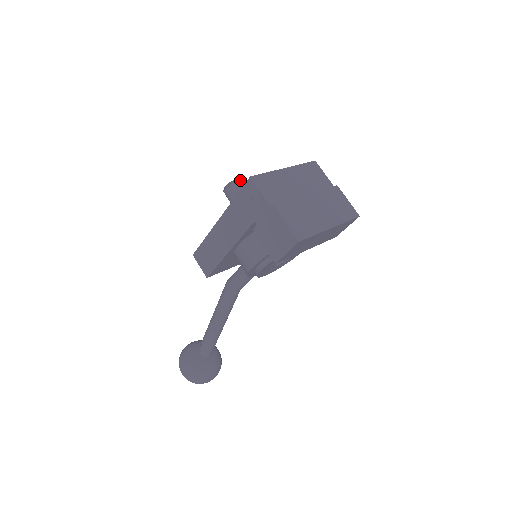
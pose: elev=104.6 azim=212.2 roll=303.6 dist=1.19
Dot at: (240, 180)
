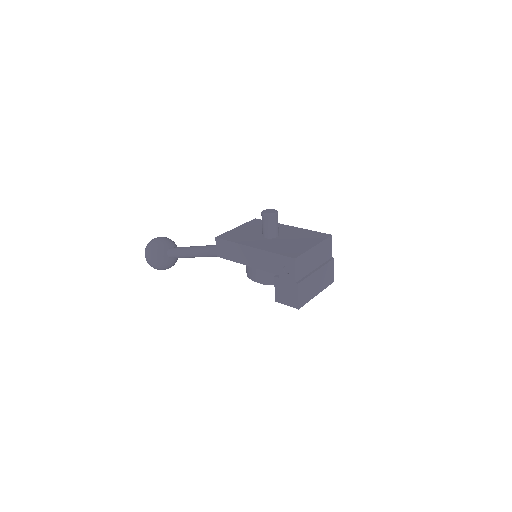
Dot at: occluded
